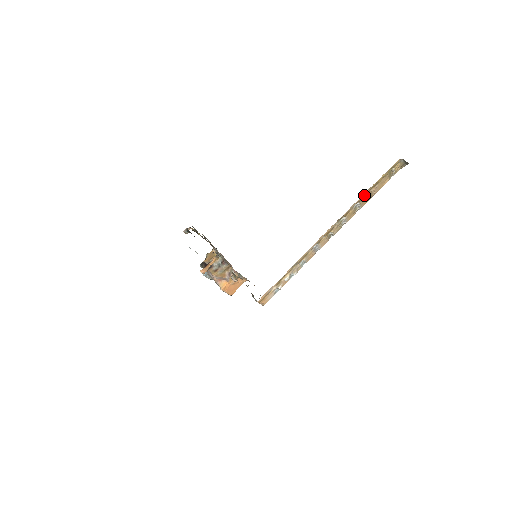
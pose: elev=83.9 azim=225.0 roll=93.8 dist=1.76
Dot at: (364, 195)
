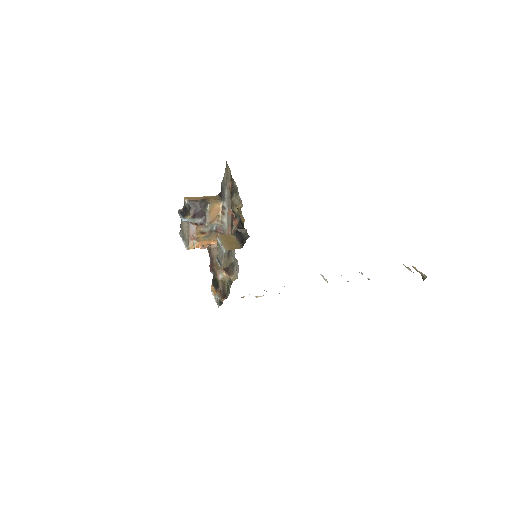
Dot at: occluded
